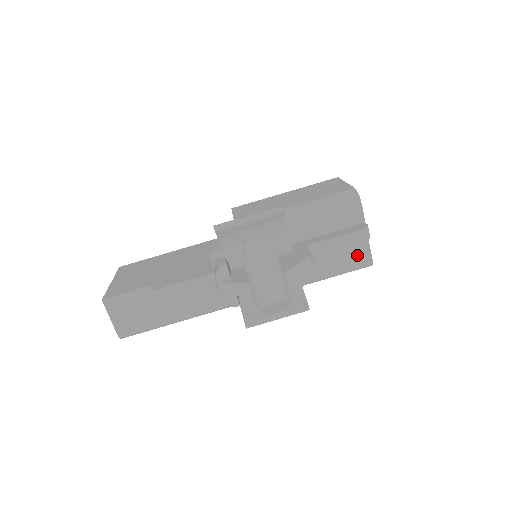
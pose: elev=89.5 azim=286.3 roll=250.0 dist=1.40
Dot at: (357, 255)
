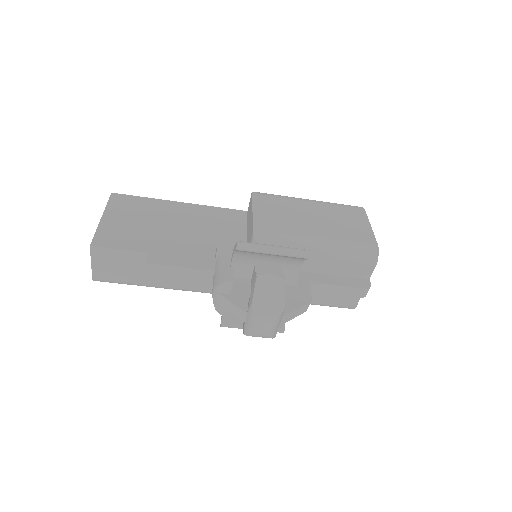
Dot at: (346, 299)
